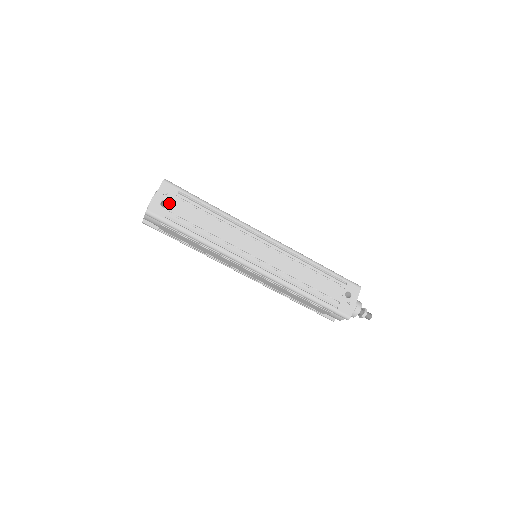
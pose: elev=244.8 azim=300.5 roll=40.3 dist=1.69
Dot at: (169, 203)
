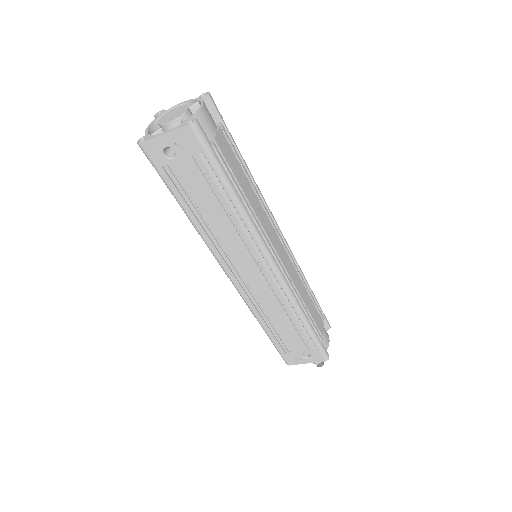
Dot at: (177, 156)
